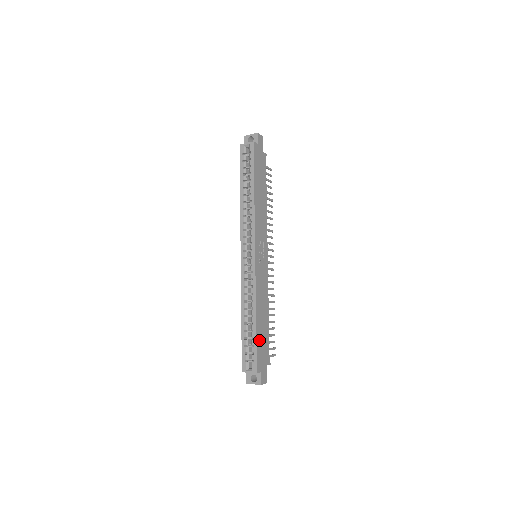
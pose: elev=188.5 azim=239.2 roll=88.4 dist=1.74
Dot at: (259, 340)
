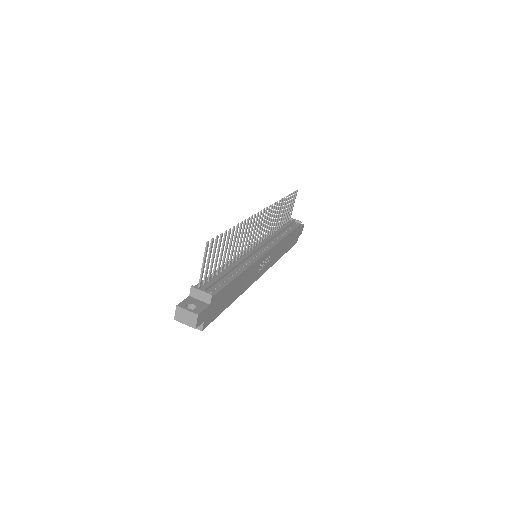
Dot at: (290, 246)
